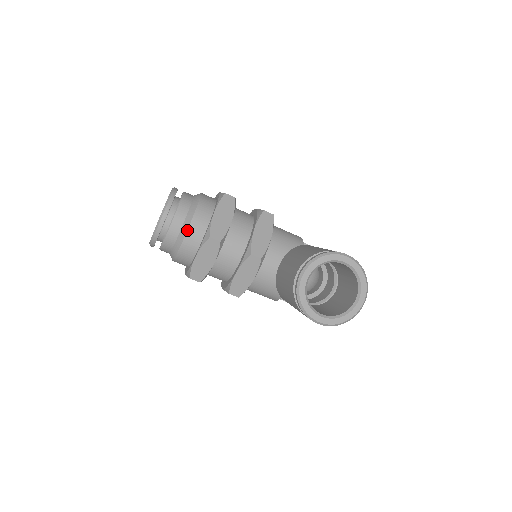
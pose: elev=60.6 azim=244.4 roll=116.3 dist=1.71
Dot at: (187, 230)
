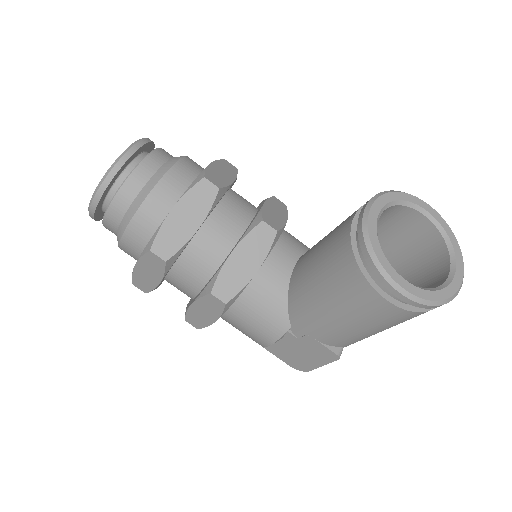
Dot at: (166, 172)
